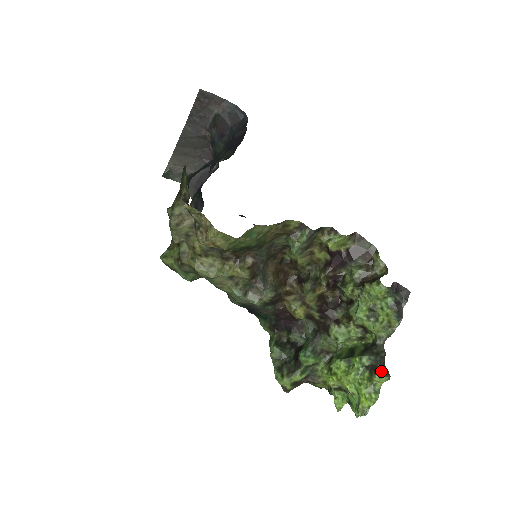
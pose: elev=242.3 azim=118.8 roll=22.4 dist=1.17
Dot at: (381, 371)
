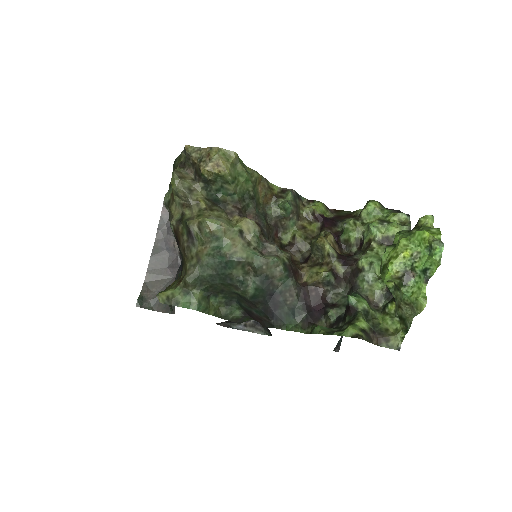
Dot at: (422, 221)
